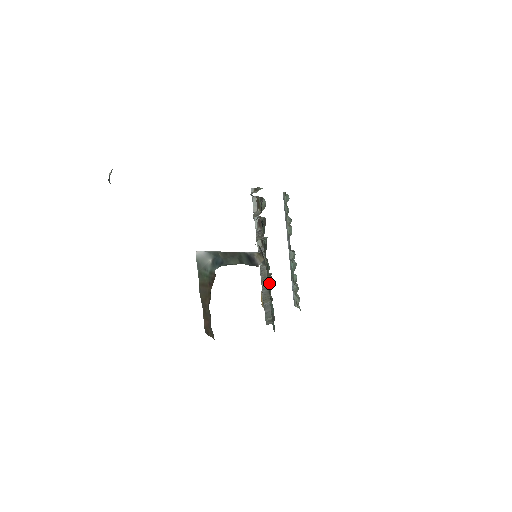
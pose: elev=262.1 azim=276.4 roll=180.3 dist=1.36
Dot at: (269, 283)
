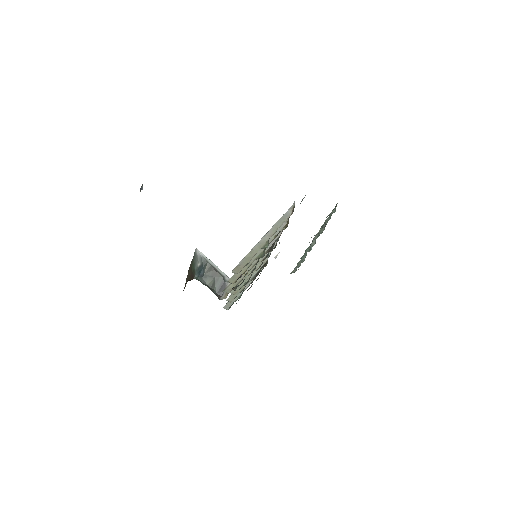
Dot at: occluded
